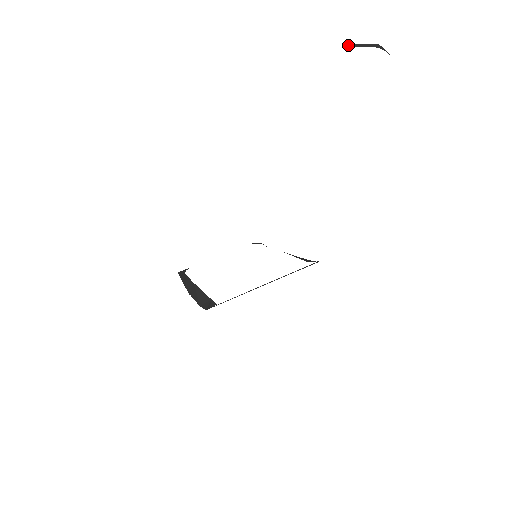
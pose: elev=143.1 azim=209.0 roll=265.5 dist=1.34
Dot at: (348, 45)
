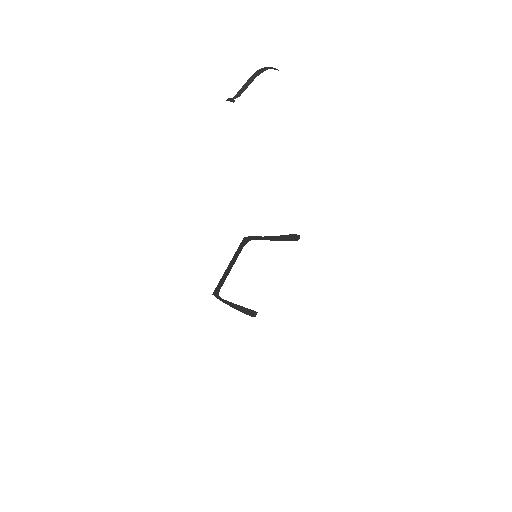
Dot at: (236, 97)
